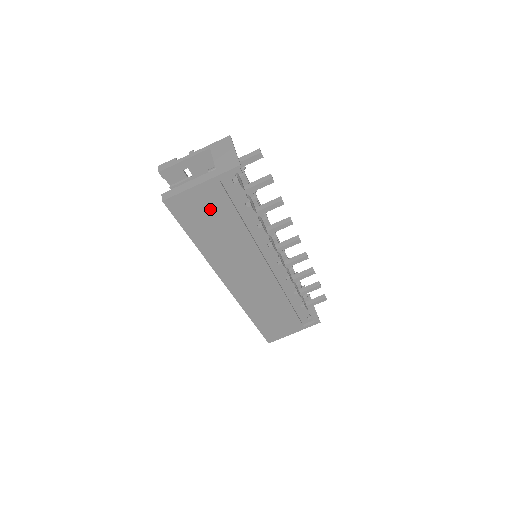
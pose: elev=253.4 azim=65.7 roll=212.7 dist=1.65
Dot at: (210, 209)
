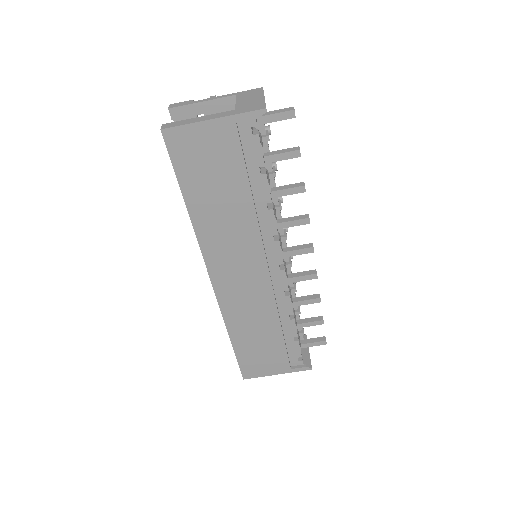
Dot at: (216, 160)
